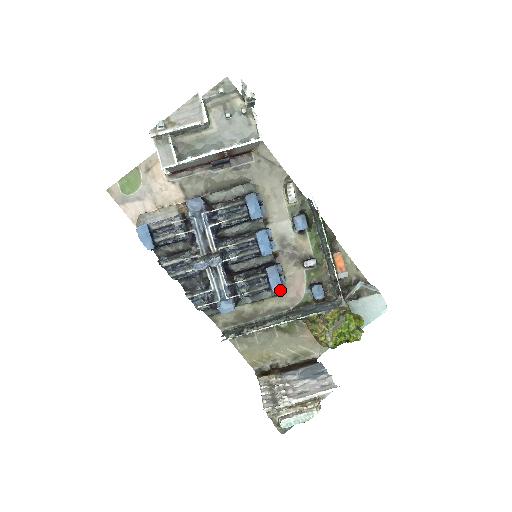
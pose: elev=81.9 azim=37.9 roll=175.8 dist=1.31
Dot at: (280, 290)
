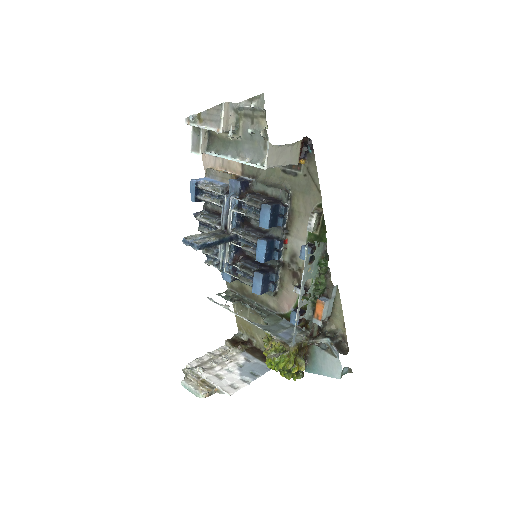
Dot at: (272, 293)
